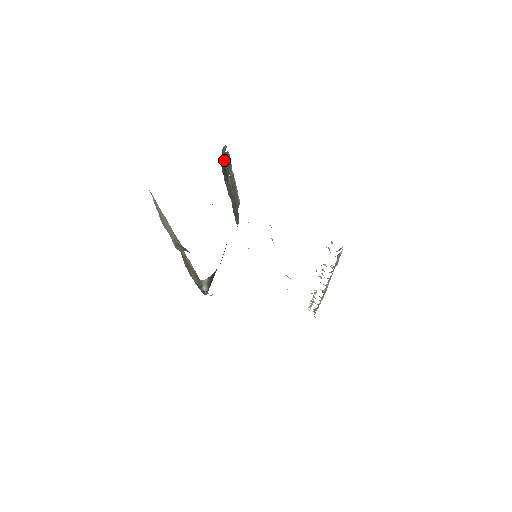
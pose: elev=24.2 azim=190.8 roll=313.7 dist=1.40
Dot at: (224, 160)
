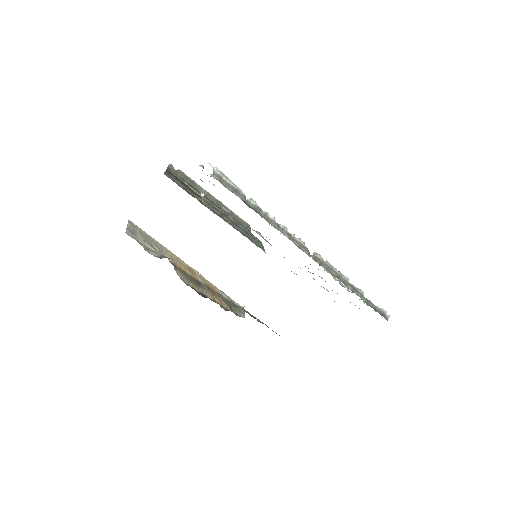
Dot at: (175, 176)
